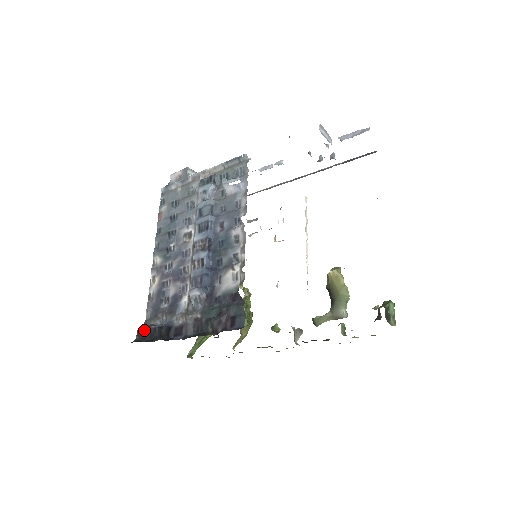
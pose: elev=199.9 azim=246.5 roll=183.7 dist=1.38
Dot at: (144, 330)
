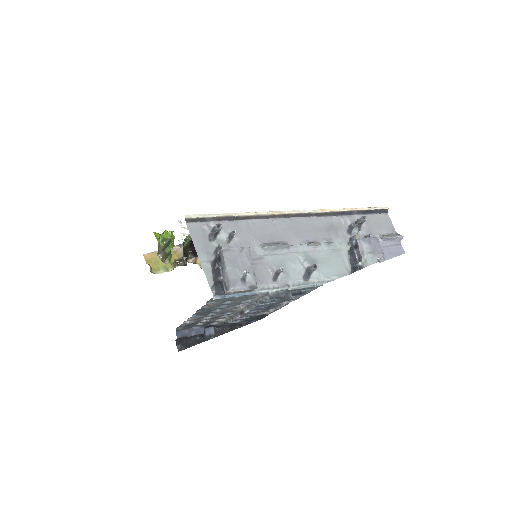
Dot at: occluded
